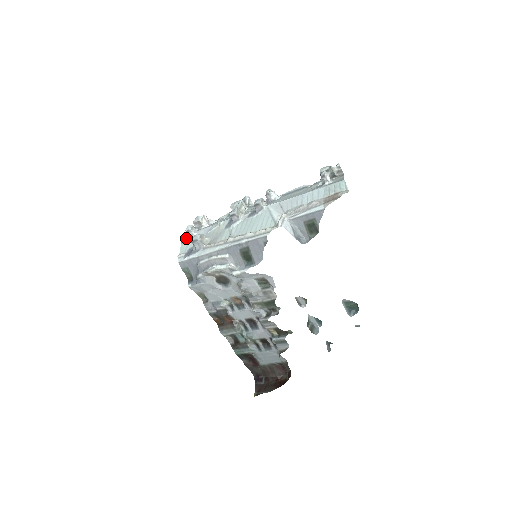
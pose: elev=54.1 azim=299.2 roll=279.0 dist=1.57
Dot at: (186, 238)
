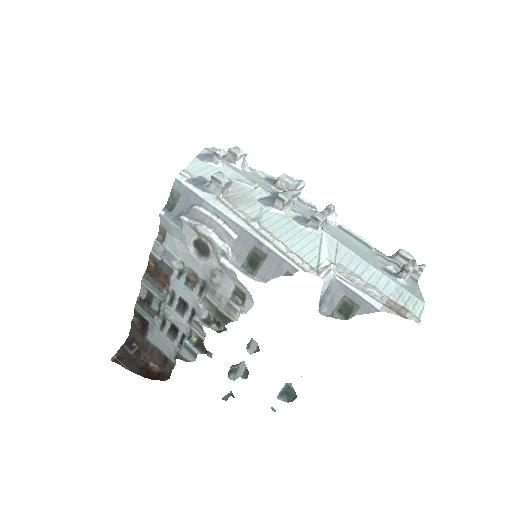
Dot at: (207, 158)
